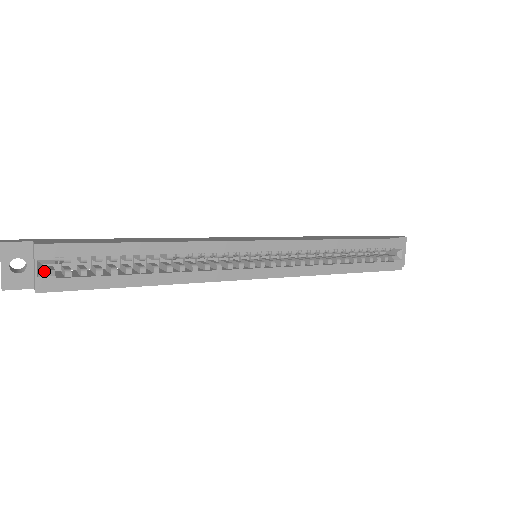
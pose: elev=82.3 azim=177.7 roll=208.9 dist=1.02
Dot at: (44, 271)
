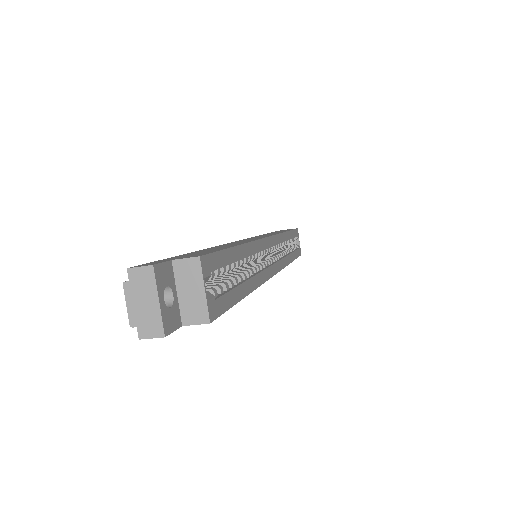
Dot at: (204, 293)
